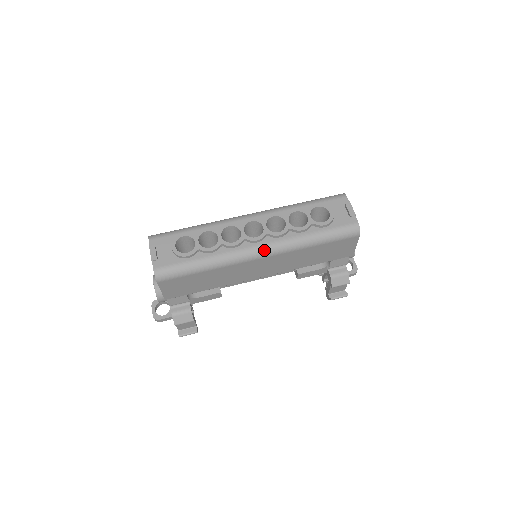
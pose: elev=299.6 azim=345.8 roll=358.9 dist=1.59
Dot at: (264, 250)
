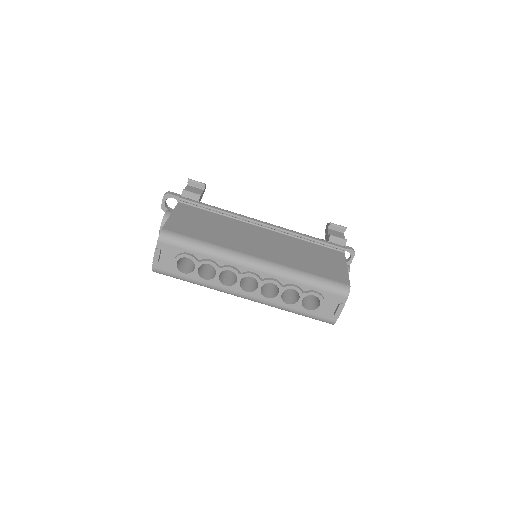
Dot at: (248, 299)
